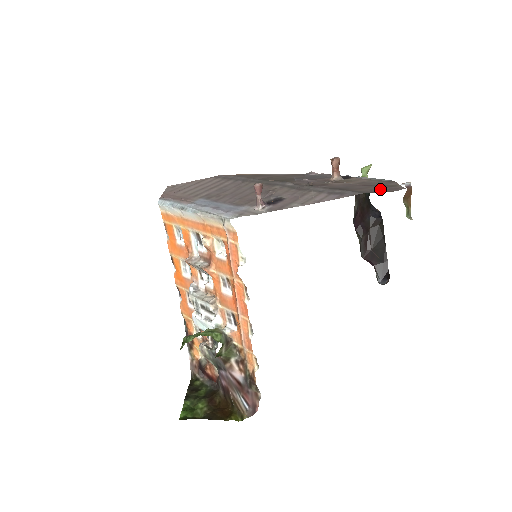
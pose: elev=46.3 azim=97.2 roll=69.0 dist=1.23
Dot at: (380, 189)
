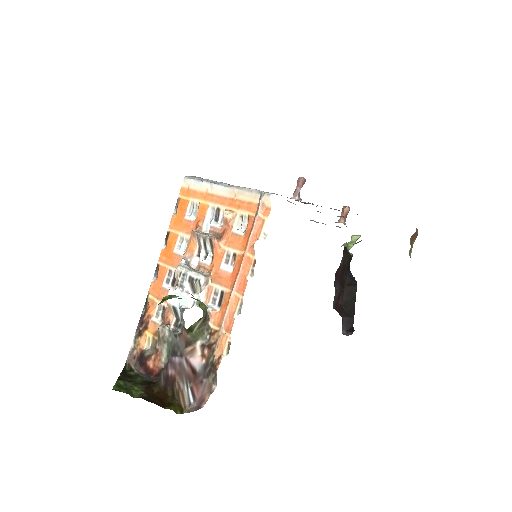
Dot at: occluded
